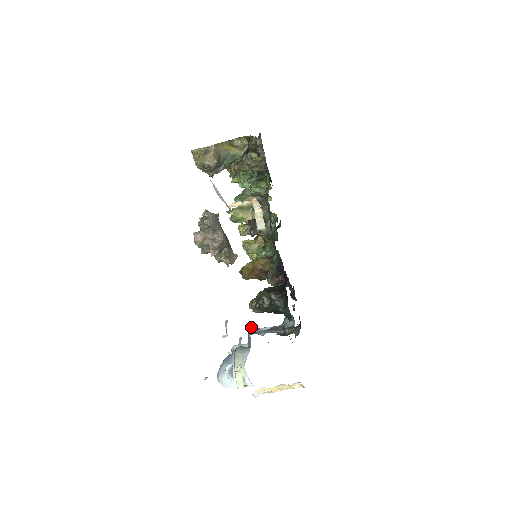
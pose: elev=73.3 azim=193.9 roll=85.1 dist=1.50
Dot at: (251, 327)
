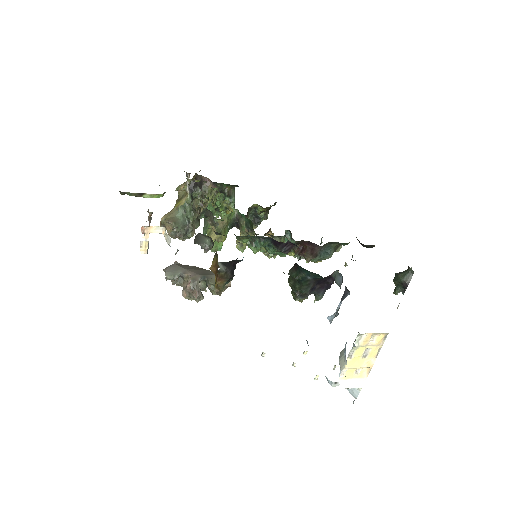
Dot at: (329, 317)
